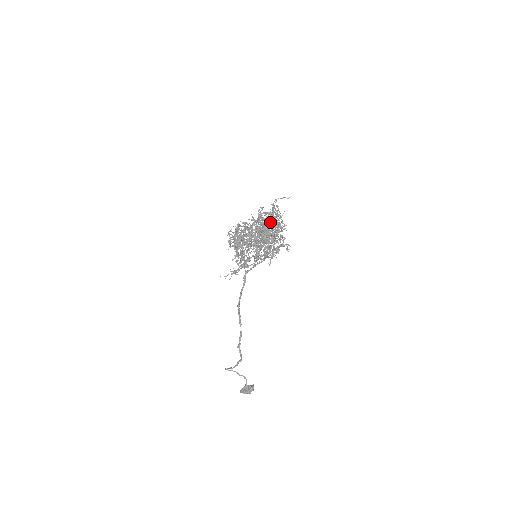
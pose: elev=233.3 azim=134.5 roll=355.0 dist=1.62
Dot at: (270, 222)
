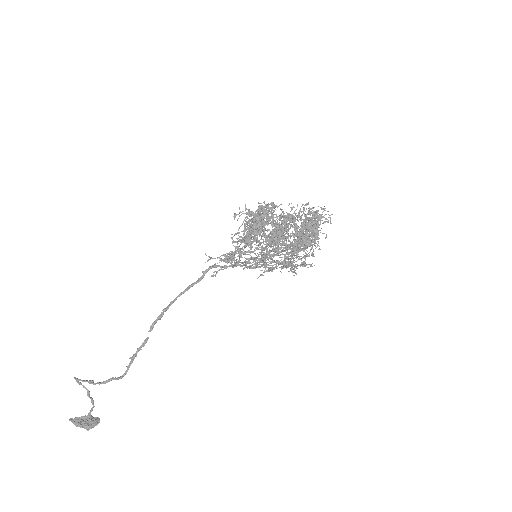
Dot at: occluded
